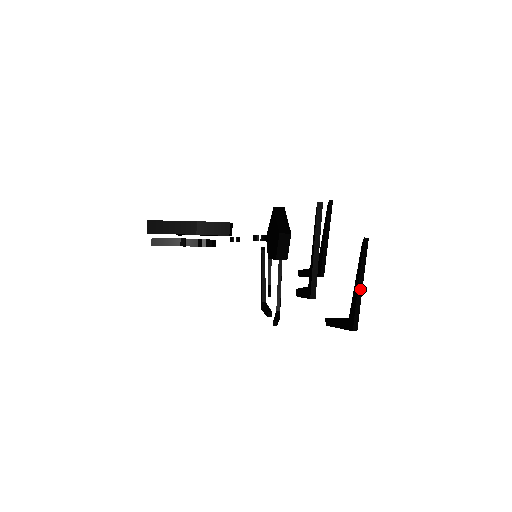
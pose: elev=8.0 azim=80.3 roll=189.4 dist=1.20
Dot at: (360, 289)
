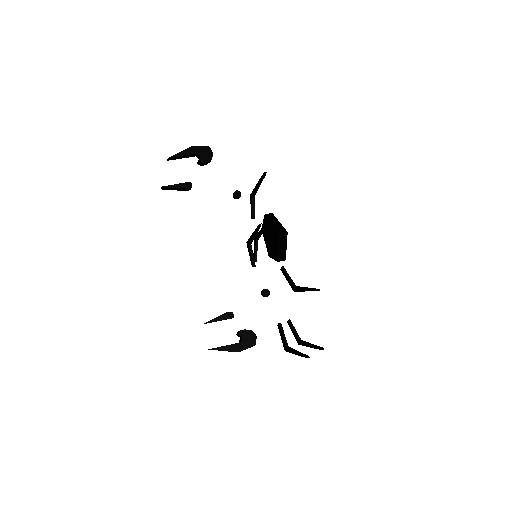
Dot at: (310, 346)
